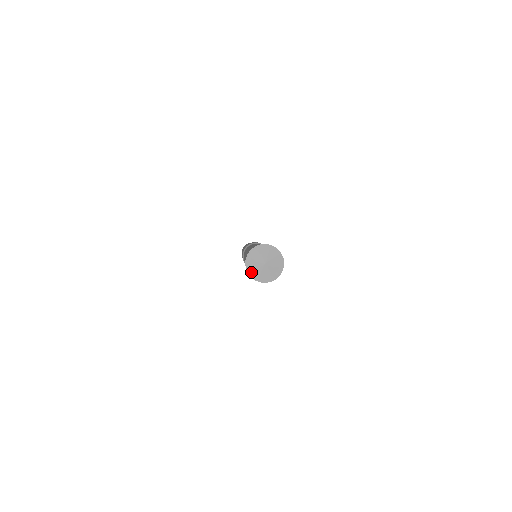
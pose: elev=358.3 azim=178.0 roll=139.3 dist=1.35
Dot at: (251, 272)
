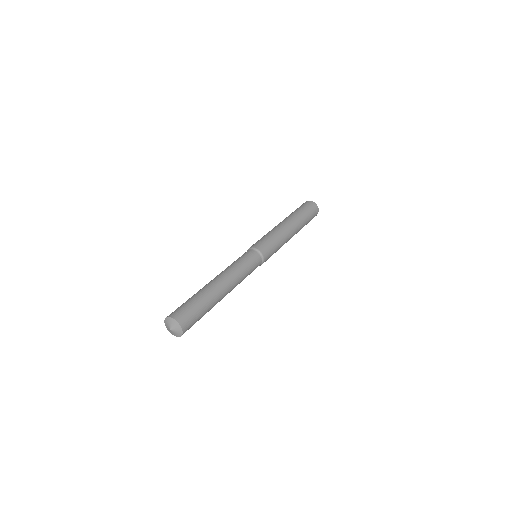
Dot at: (168, 329)
